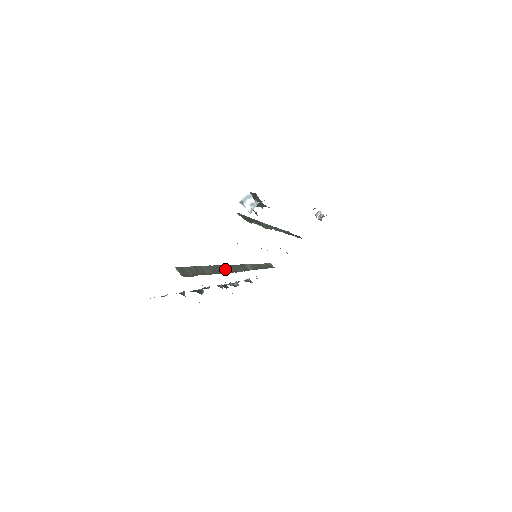
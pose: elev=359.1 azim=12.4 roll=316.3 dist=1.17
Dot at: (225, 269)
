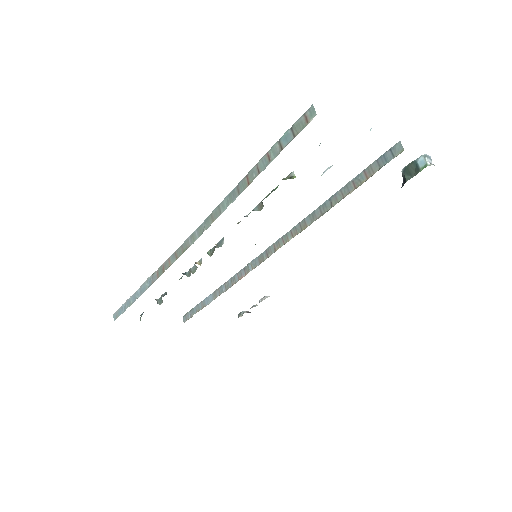
Dot at: occluded
